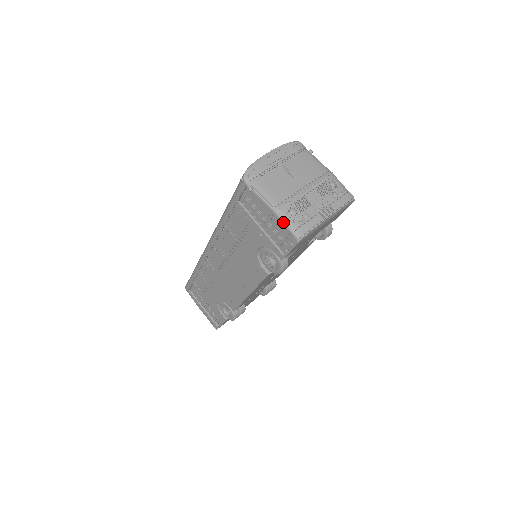
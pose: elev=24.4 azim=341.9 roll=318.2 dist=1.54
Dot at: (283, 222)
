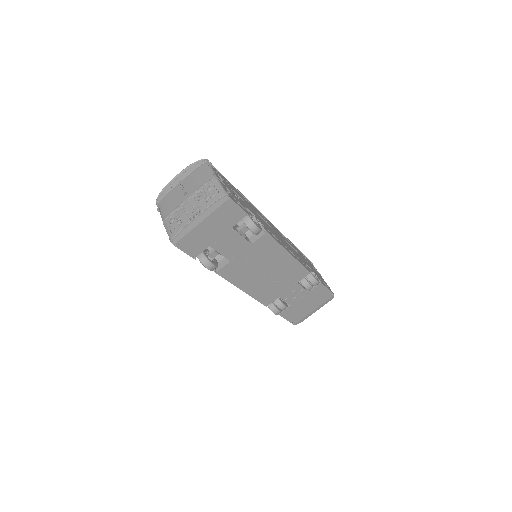
Dot at: (166, 231)
